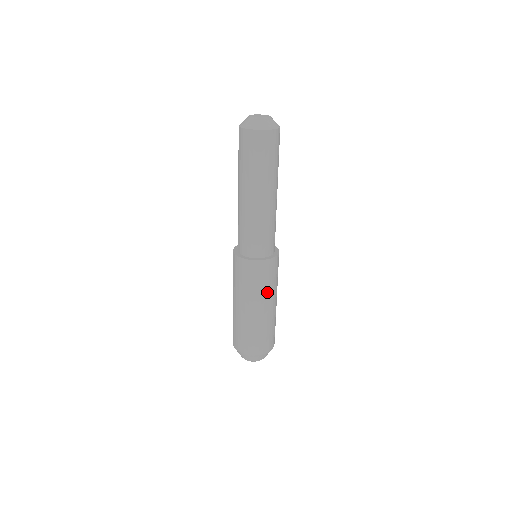
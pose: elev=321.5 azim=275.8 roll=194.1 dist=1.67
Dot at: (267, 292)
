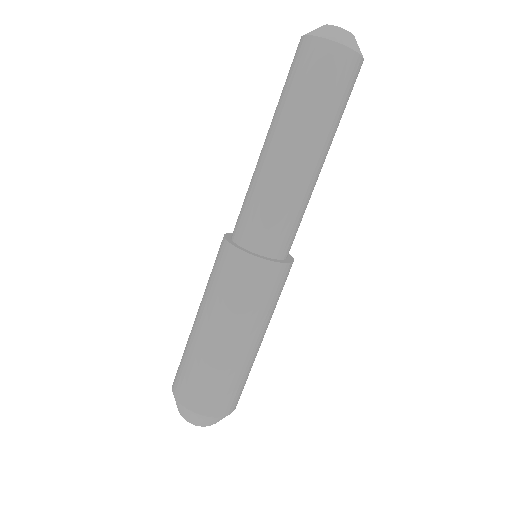
Dot at: (255, 316)
